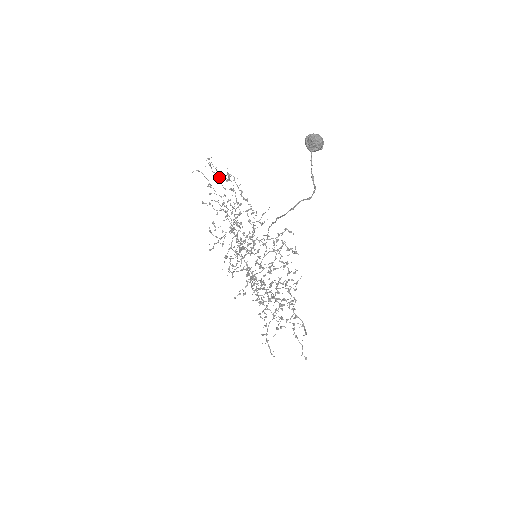
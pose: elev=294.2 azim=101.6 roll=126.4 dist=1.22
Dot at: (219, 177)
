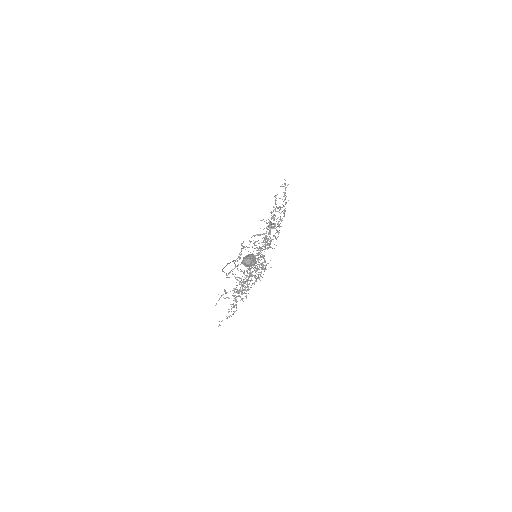
Dot at: occluded
